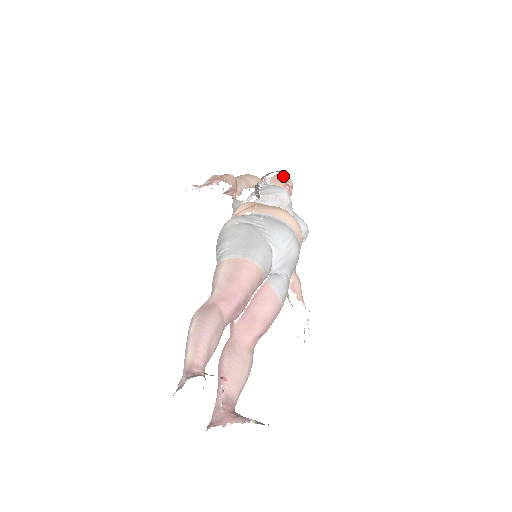
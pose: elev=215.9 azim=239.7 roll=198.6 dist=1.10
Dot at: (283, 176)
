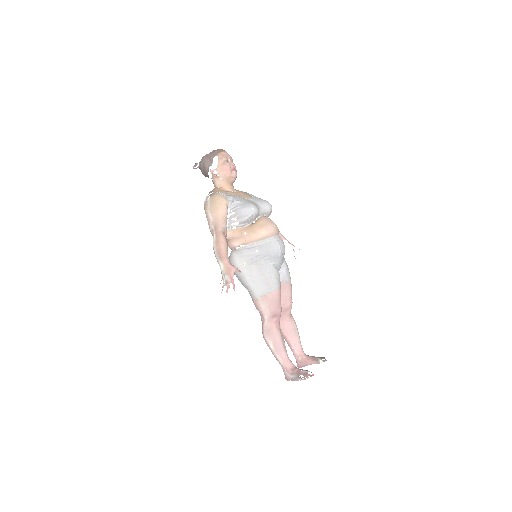
Dot at: (224, 162)
